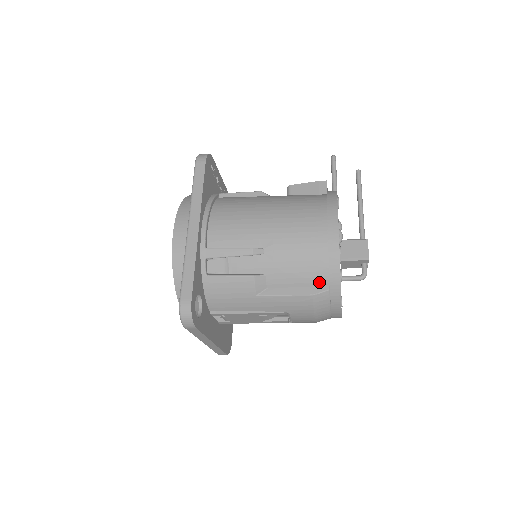
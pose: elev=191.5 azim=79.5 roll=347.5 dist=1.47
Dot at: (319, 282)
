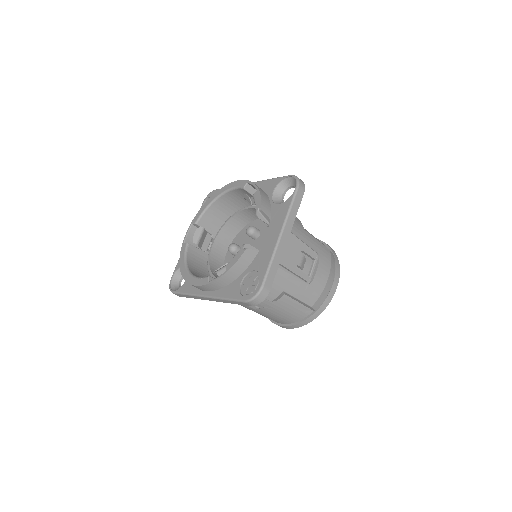
Dot at: occluded
